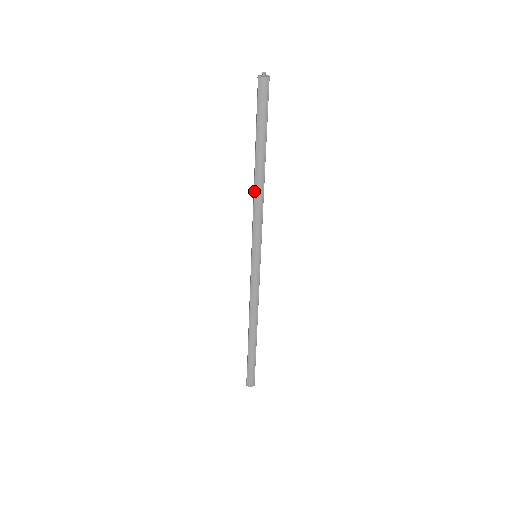
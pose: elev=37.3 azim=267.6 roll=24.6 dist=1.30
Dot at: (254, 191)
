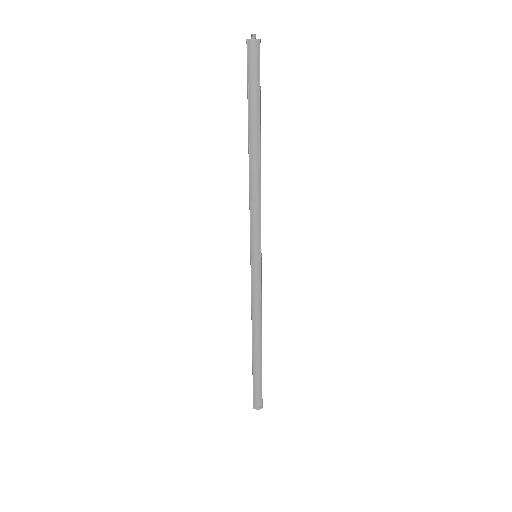
Dot at: (249, 178)
